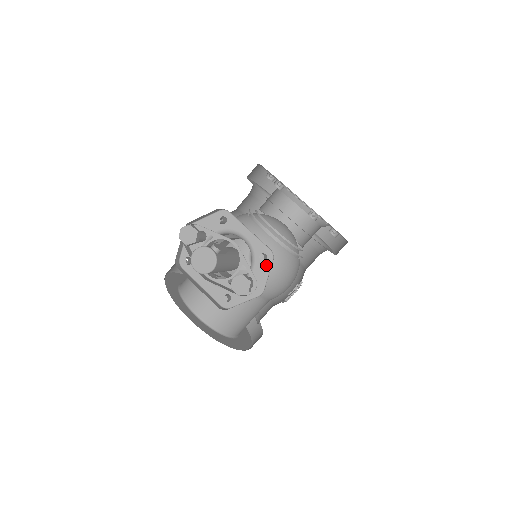
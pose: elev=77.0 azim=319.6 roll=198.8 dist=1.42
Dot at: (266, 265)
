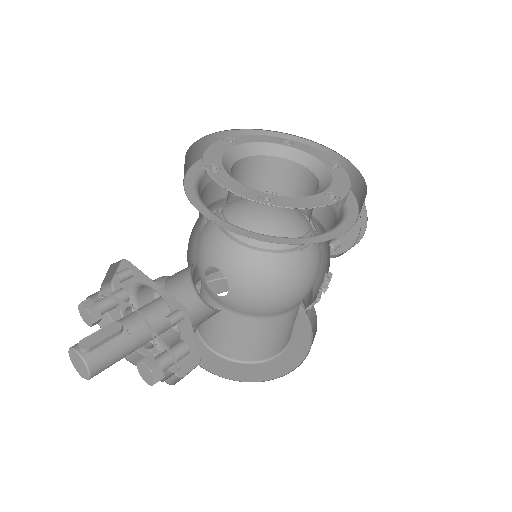
Dot at: (187, 324)
